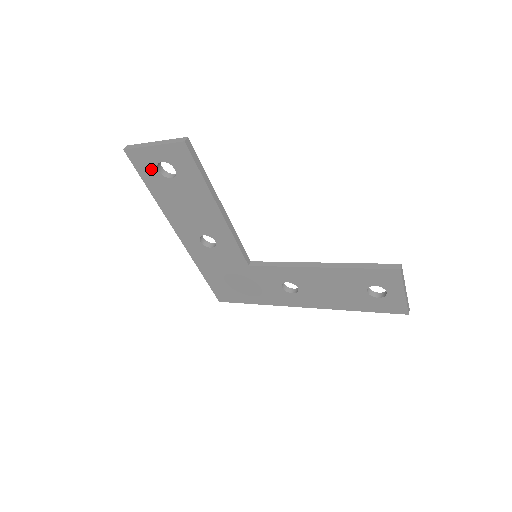
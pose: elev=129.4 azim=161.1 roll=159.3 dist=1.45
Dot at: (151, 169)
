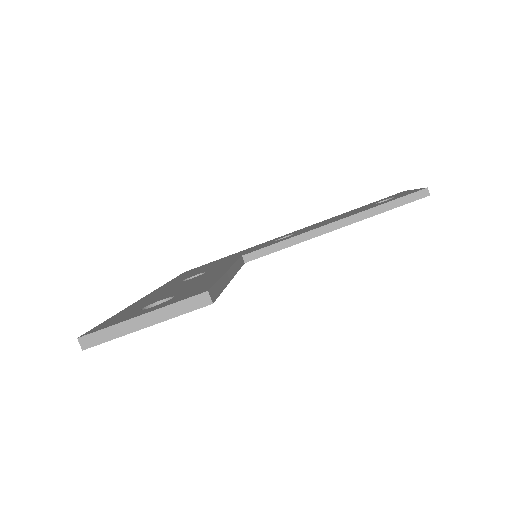
Dot at: occluded
